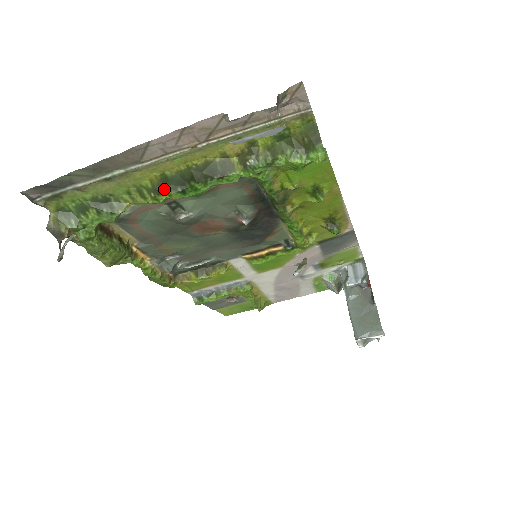
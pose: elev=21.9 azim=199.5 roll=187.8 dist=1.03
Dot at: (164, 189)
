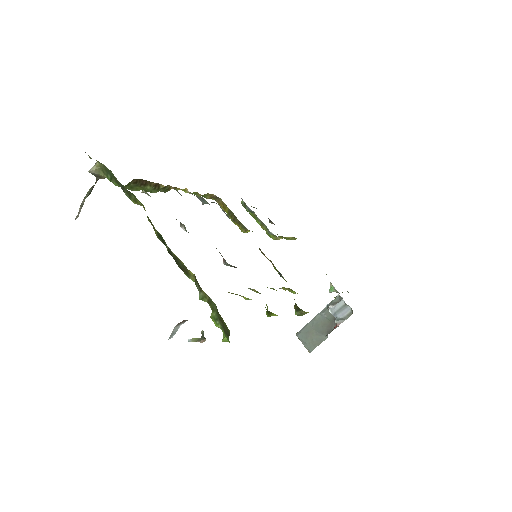
Dot at: (155, 230)
